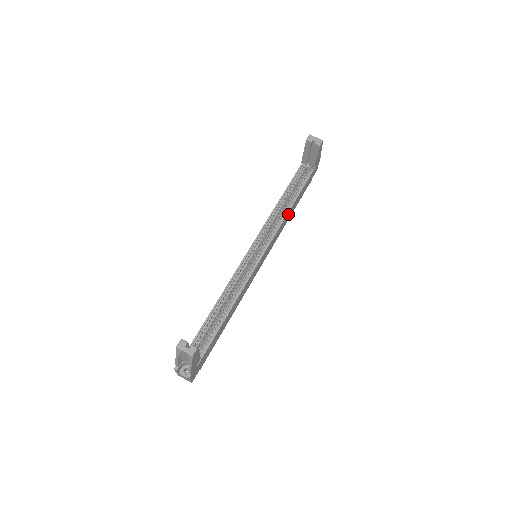
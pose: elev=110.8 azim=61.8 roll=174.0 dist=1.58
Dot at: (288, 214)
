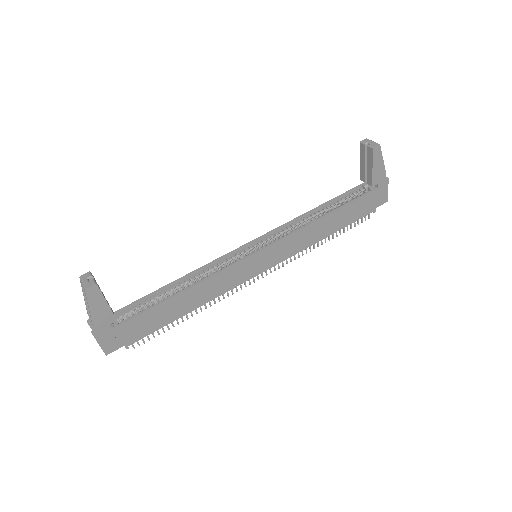
Dot at: (318, 225)
